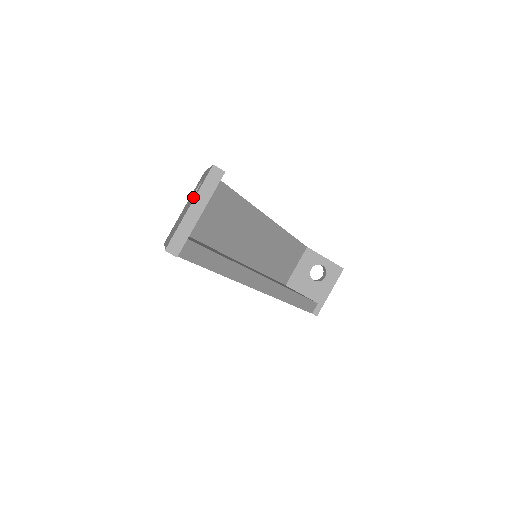
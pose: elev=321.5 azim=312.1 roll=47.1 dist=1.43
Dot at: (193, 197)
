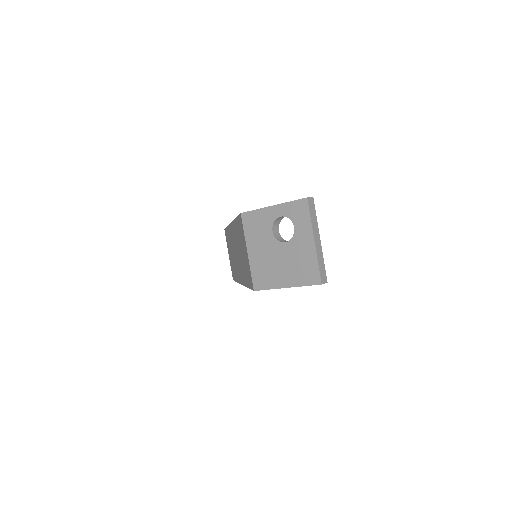
Dot at: (297, 233)
